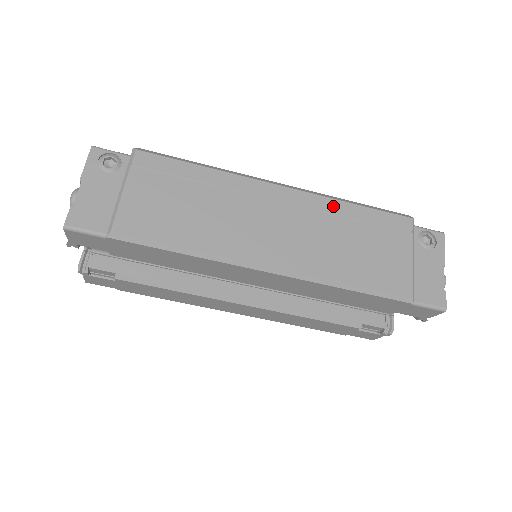
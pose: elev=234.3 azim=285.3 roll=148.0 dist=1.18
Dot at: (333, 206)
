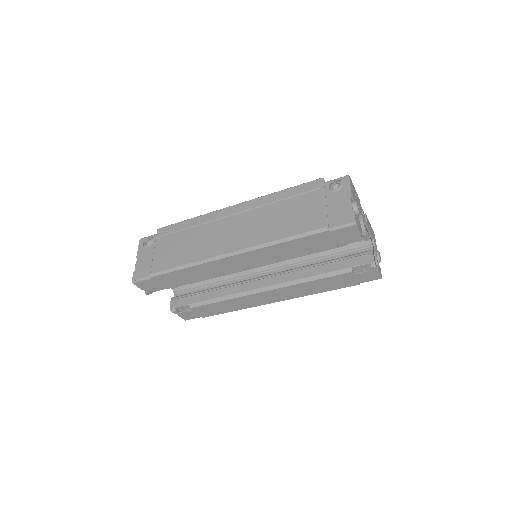
Dot at: (265, 200)
